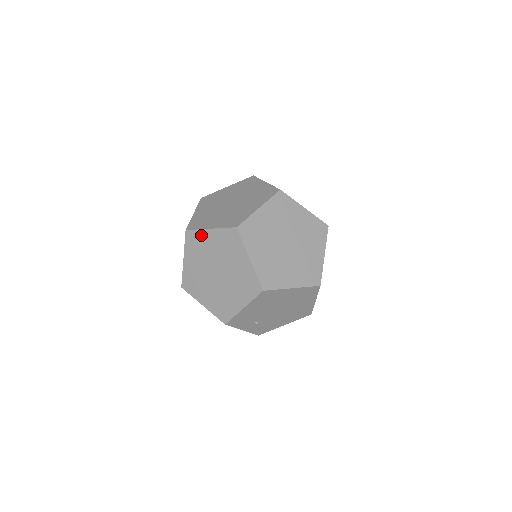
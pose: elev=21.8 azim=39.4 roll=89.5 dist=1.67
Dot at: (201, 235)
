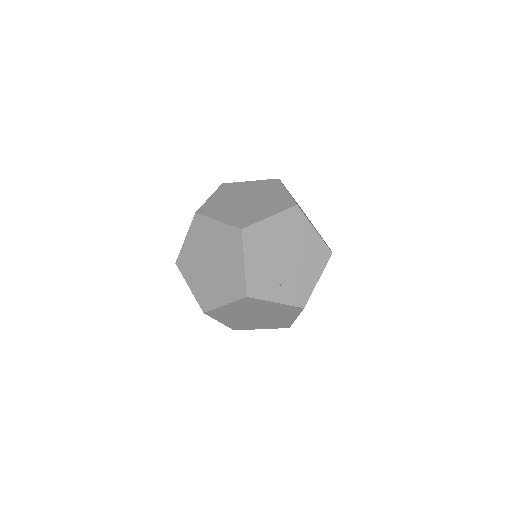
Dot at: (184, 252)
